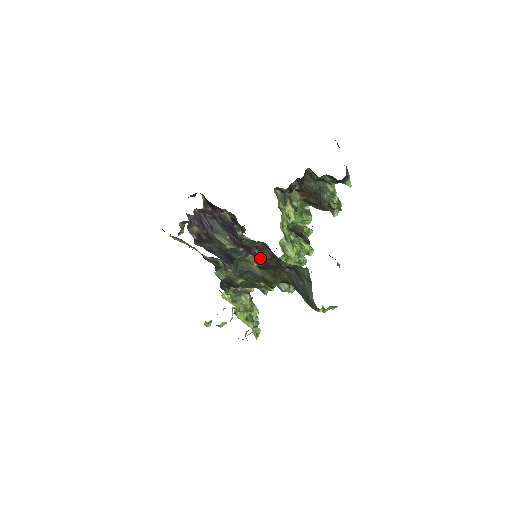
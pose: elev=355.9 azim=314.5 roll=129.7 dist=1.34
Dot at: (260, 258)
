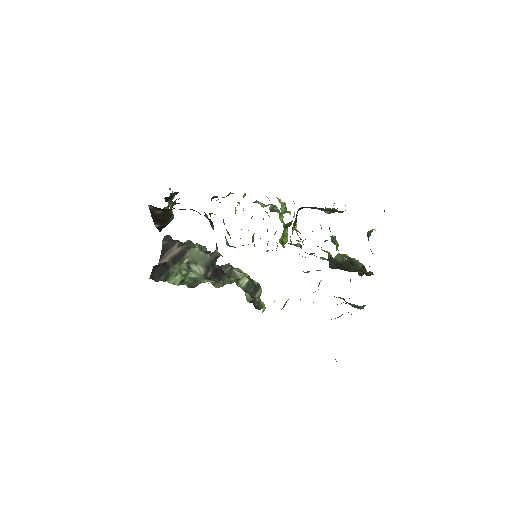
Dot at: occluded
